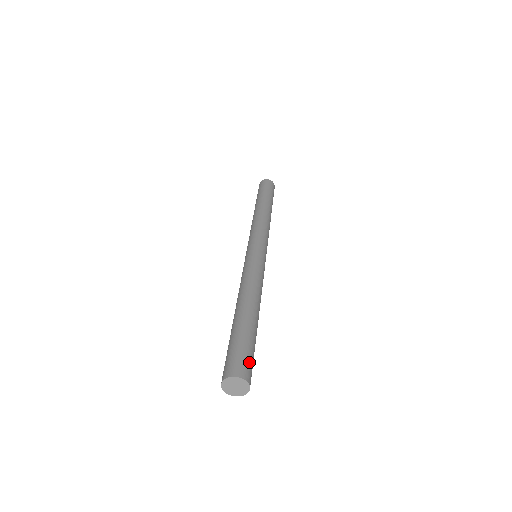
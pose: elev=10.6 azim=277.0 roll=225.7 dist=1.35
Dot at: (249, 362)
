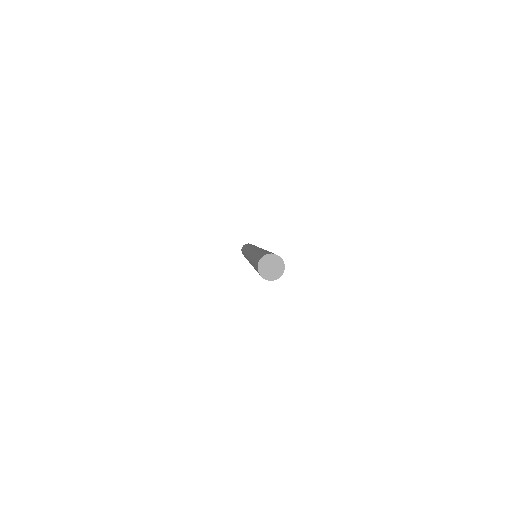
Dot at: occluded
